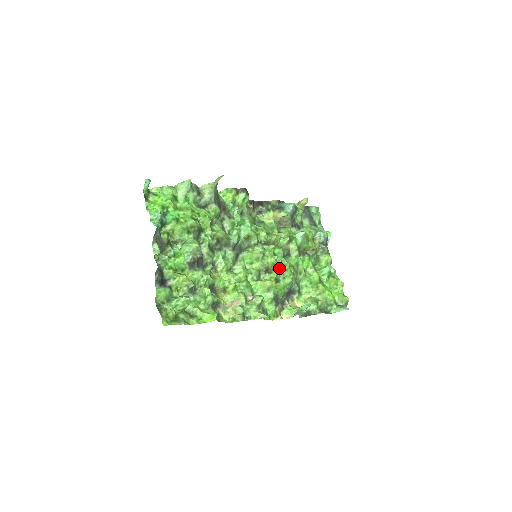
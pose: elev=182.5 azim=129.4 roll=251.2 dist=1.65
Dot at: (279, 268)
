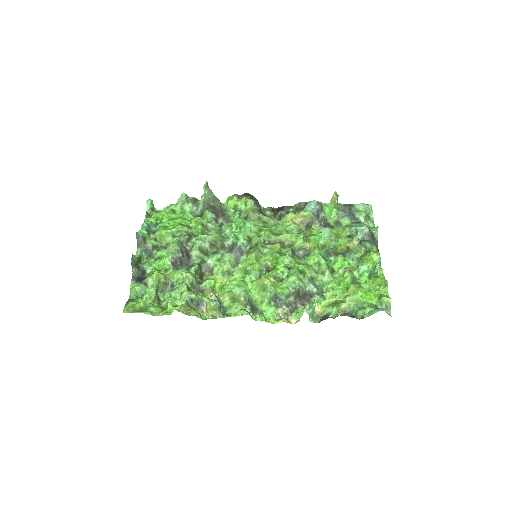
Dot at: (282, 266)
